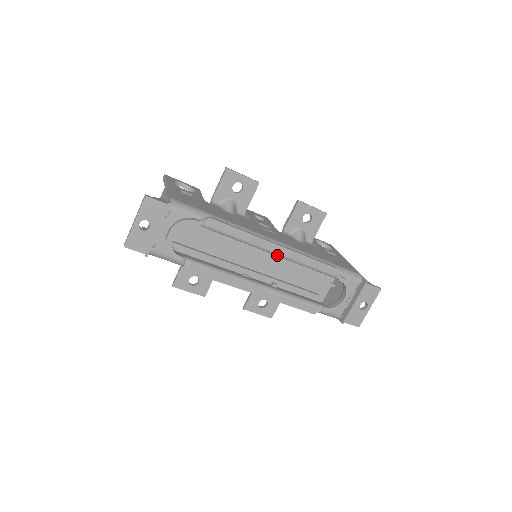
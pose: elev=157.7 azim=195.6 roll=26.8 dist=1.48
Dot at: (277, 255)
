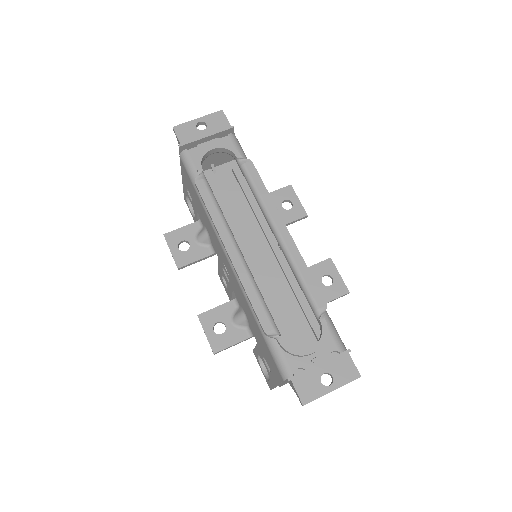
Dot at: (278, 238)
